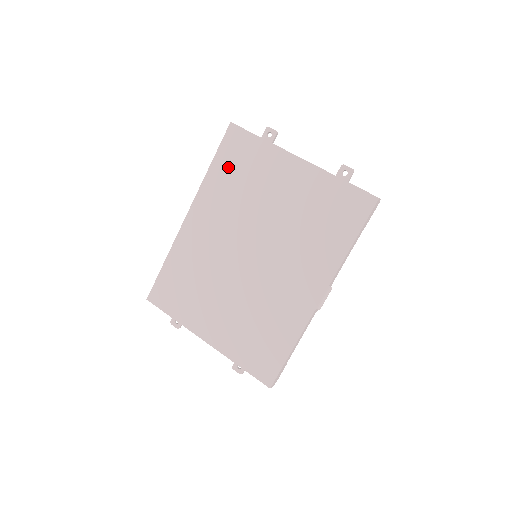
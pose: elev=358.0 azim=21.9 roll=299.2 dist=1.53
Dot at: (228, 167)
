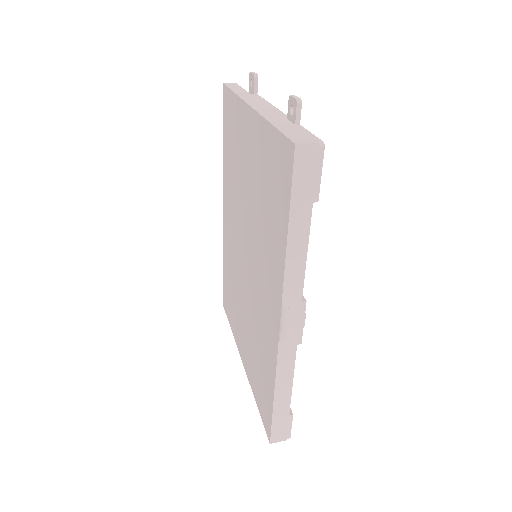
Dot at: (228, 142)
